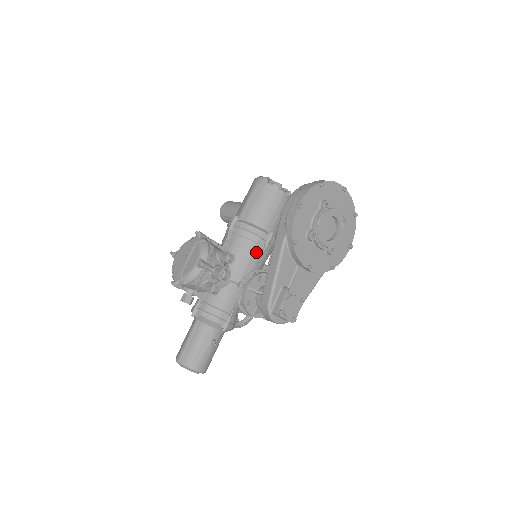
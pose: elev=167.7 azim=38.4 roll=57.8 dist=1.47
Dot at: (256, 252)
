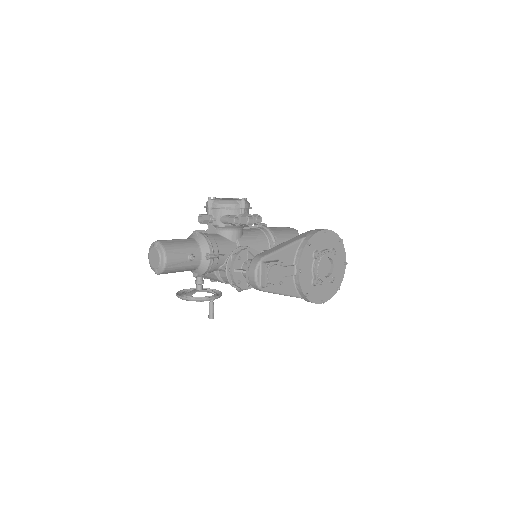
Dot at: (264, 247)
